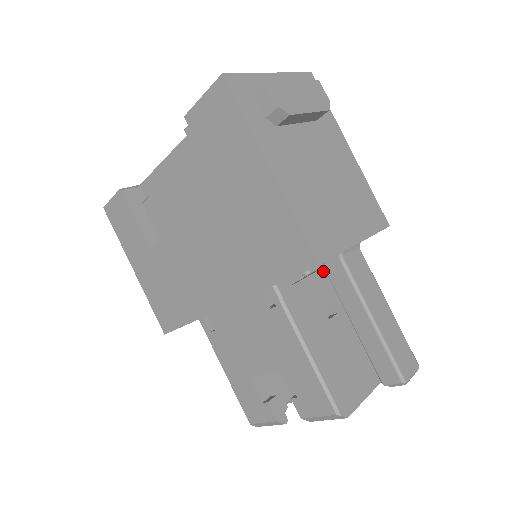
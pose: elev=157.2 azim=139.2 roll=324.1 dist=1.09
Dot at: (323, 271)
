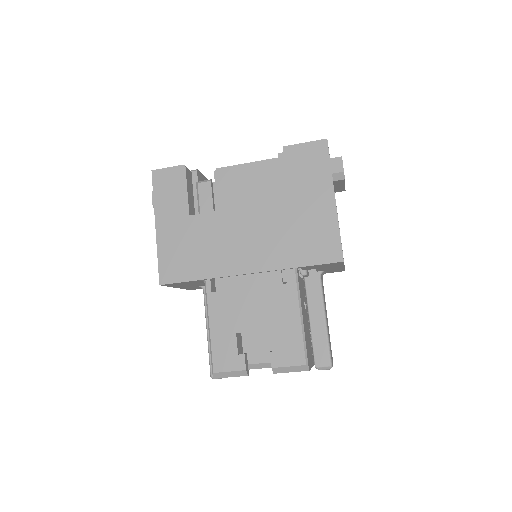
Dot at: (303, 281)
